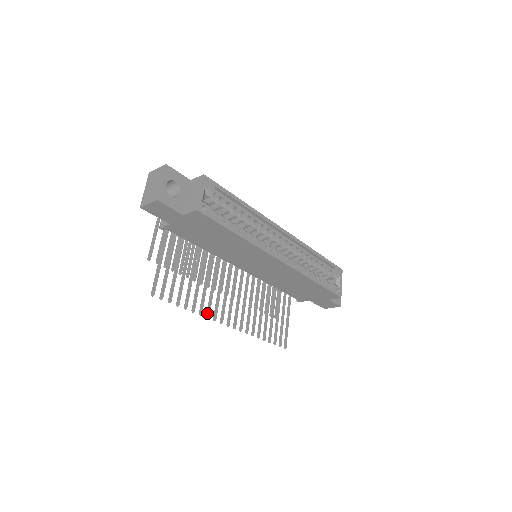
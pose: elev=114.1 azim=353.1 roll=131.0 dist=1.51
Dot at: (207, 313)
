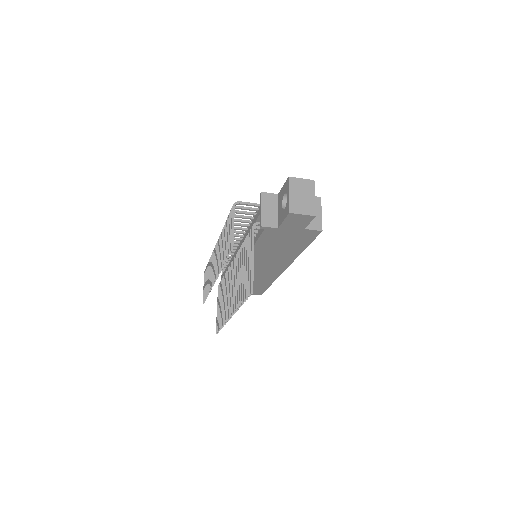
Dot at: occluded
